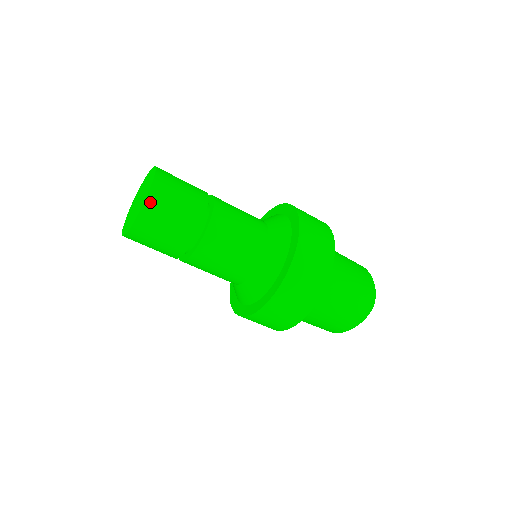
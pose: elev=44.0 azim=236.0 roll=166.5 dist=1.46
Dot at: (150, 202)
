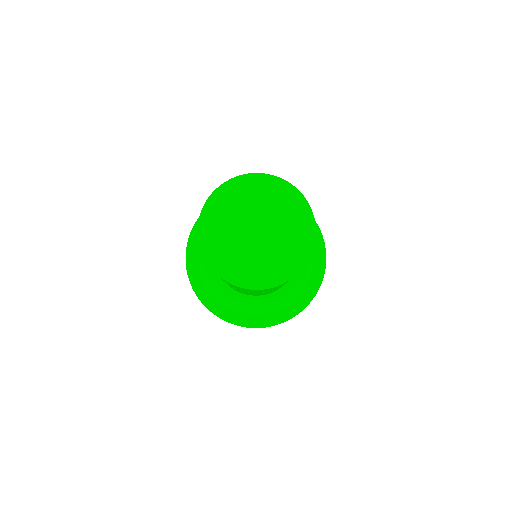
Dot at: occluded
